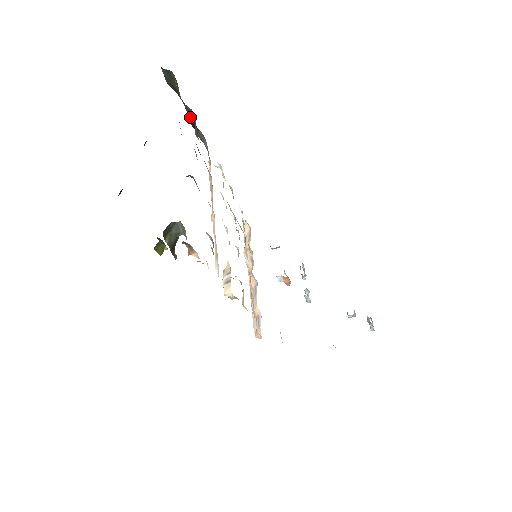
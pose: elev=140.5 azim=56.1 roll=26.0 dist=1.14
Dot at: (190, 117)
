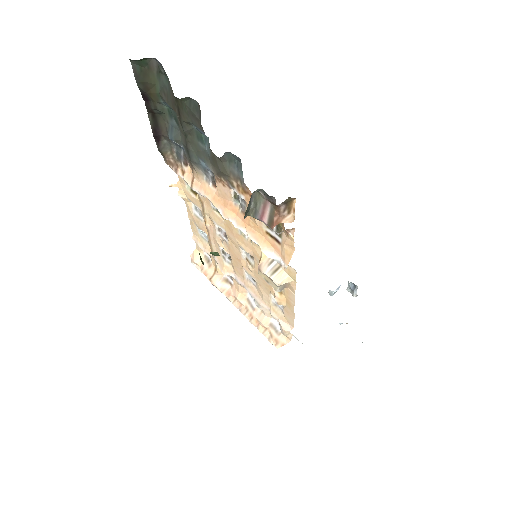
Dot at: (153, 125)
